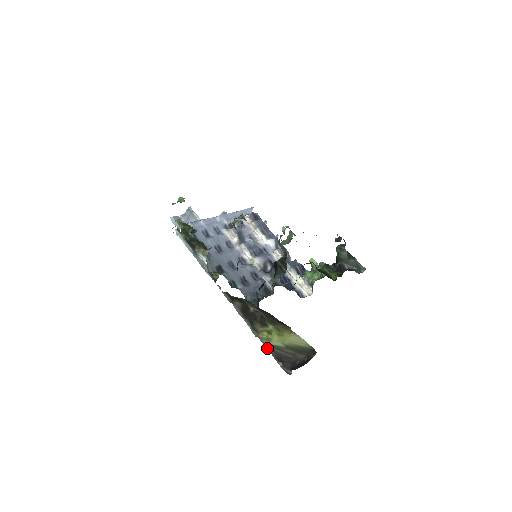
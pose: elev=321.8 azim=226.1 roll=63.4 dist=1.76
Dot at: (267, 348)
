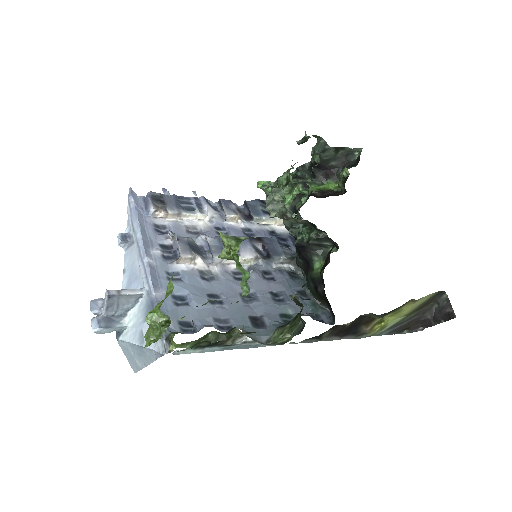
Dot at: occluded
